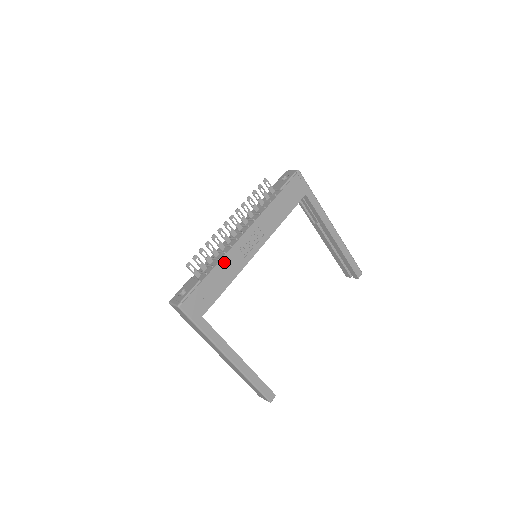
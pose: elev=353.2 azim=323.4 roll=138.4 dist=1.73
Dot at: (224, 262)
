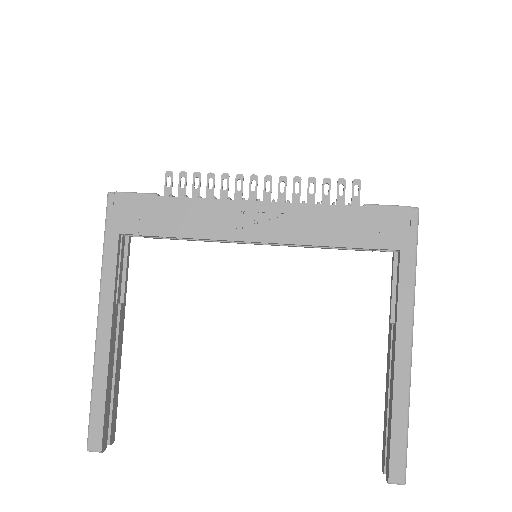
Dot at: (202, 205)
